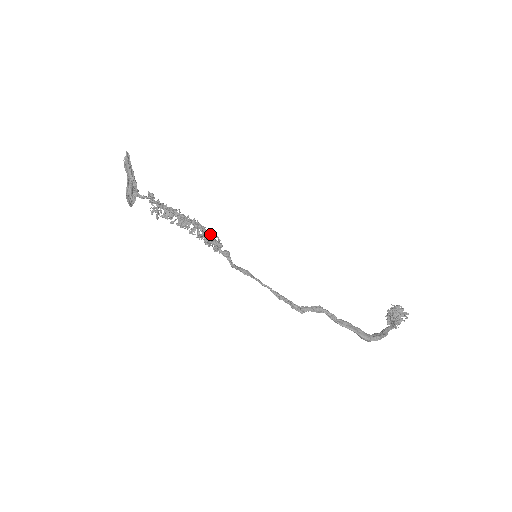
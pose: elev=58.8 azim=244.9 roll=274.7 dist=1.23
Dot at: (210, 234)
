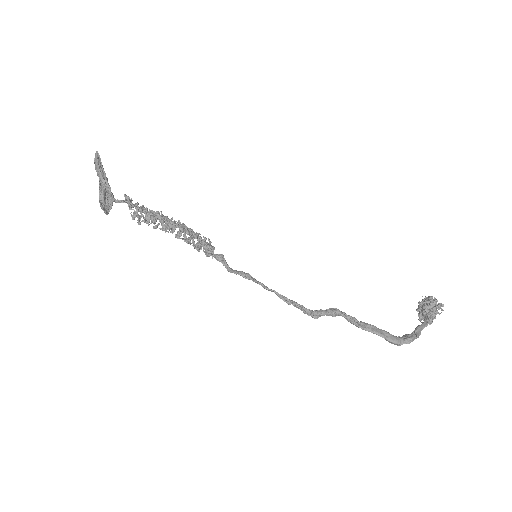
Dot at: (199, 236)
